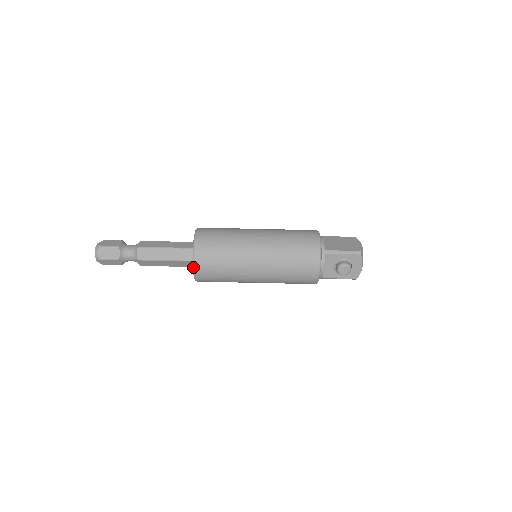
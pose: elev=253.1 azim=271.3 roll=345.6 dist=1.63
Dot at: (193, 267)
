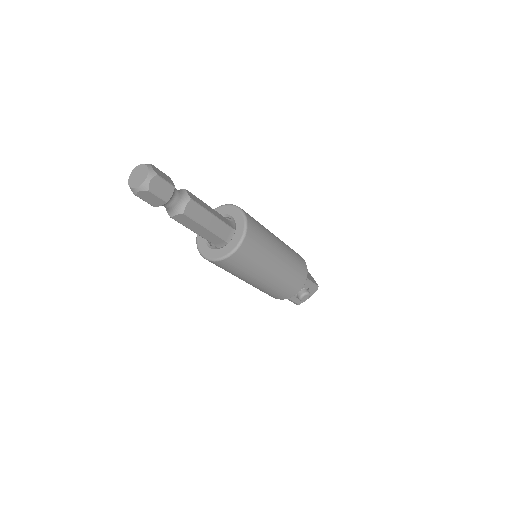
Dot at: (234, 250)
